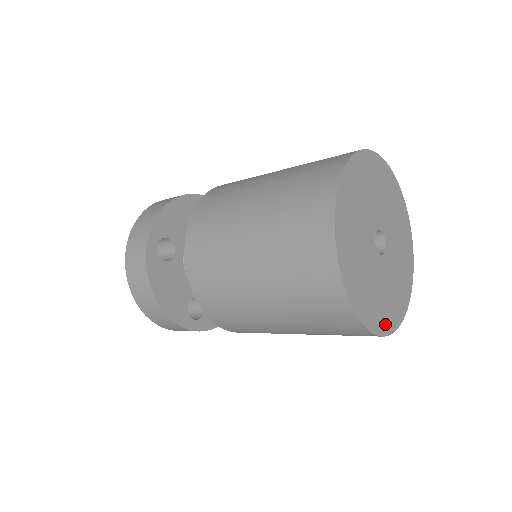
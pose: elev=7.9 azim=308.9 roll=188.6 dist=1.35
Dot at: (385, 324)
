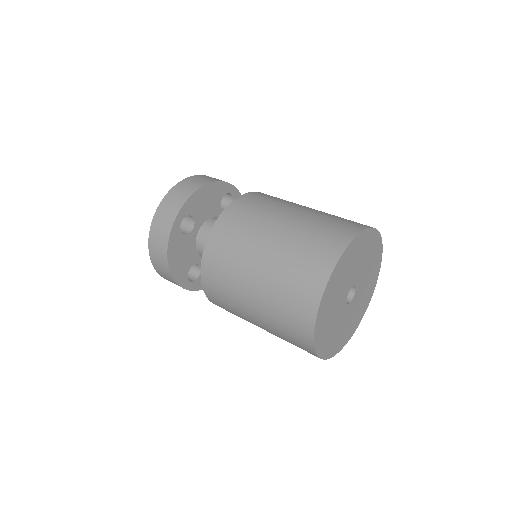
Dot at: (370, 295)
